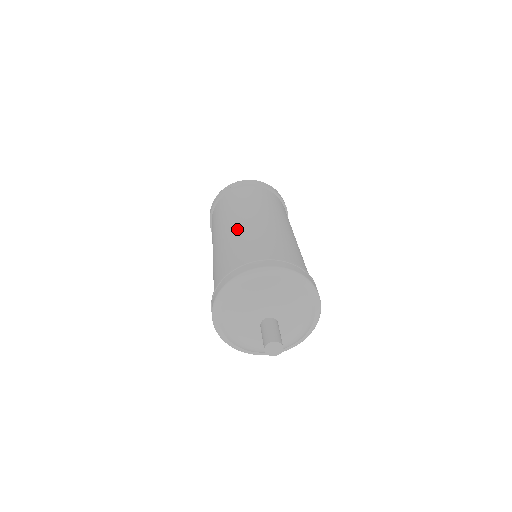
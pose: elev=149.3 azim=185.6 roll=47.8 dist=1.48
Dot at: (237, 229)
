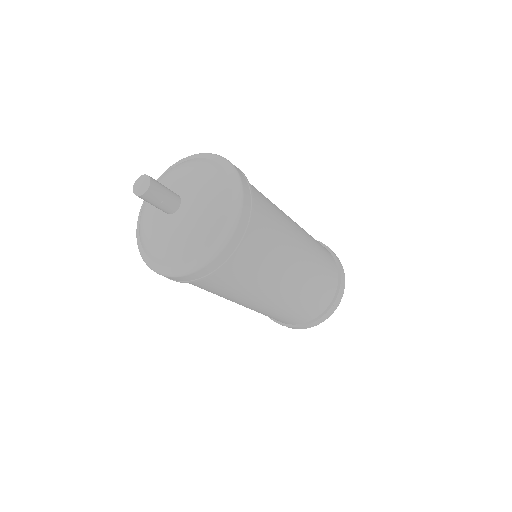
Dot at: occluded
